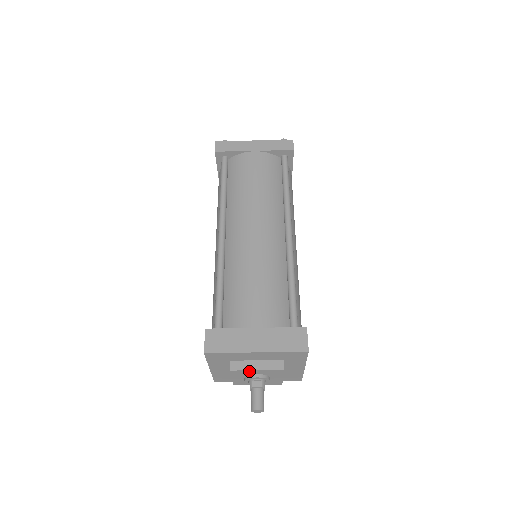
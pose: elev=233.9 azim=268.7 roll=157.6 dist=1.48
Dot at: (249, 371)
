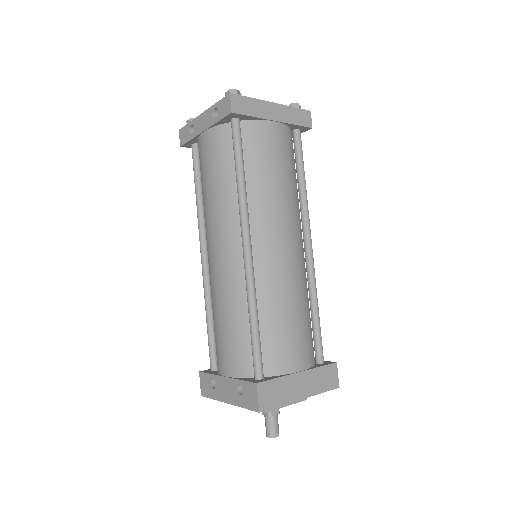
Dot at: (278, 407)
